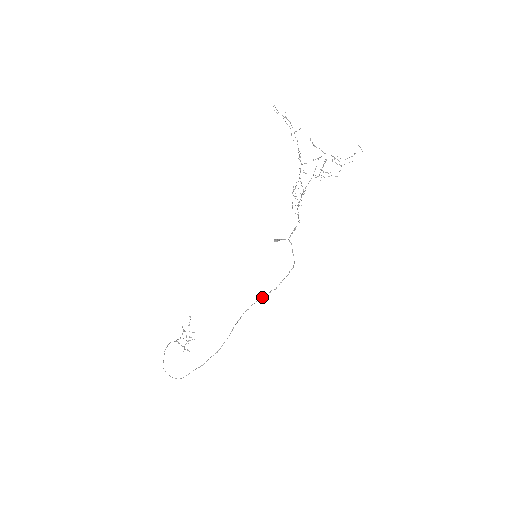
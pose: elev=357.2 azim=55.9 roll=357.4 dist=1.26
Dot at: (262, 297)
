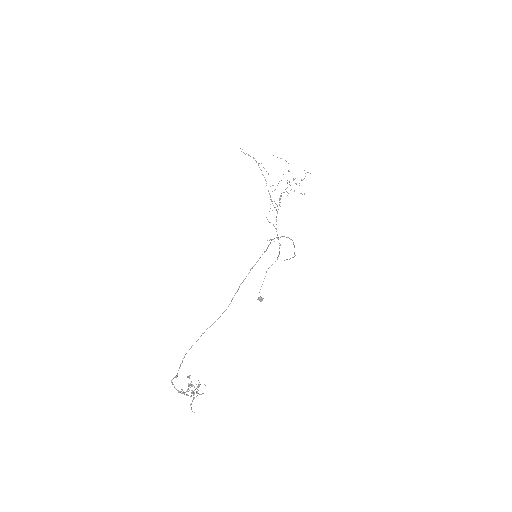
Dot at: occluded
